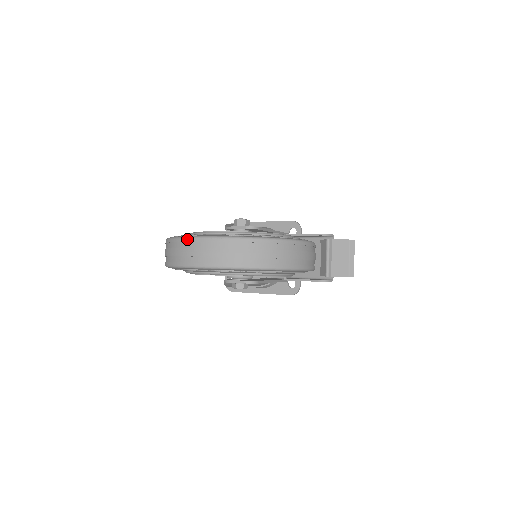
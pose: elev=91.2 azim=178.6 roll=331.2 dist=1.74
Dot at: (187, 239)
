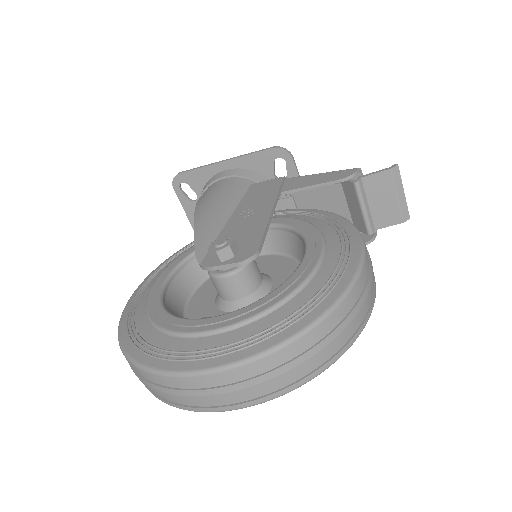
Dot at: (167, 378)
